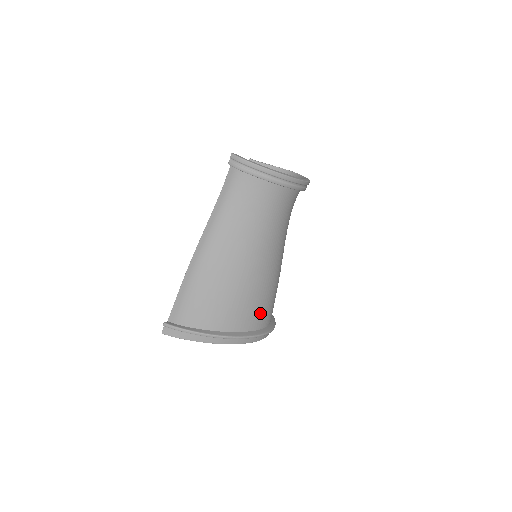
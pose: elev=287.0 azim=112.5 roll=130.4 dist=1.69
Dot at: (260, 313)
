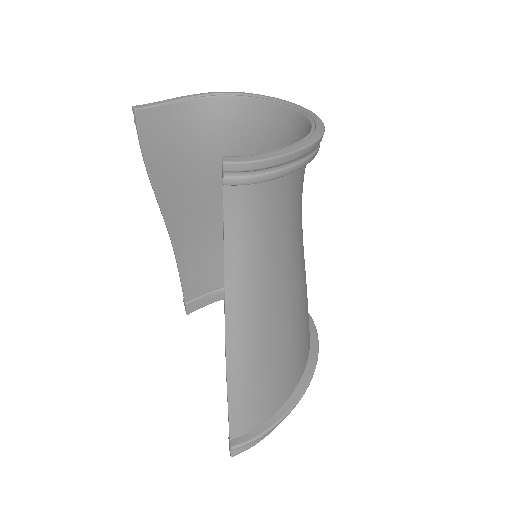
Dot at: occluded
